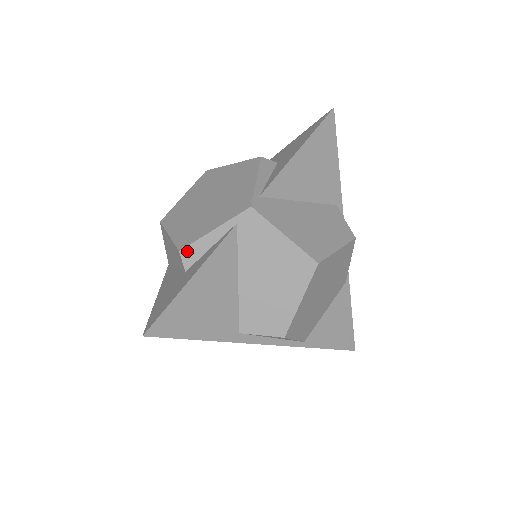
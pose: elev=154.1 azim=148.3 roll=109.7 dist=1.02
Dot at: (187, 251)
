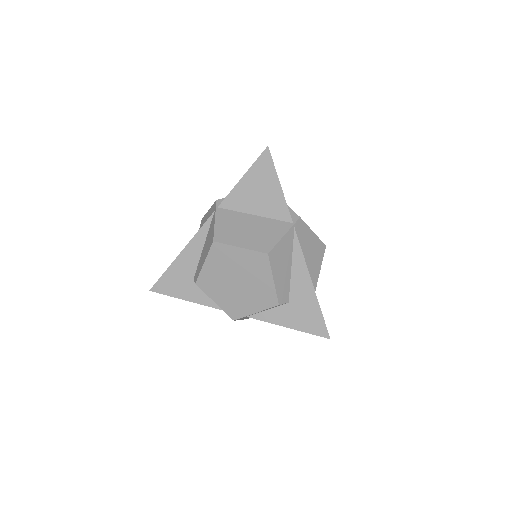
Dot at: (199, 286)
